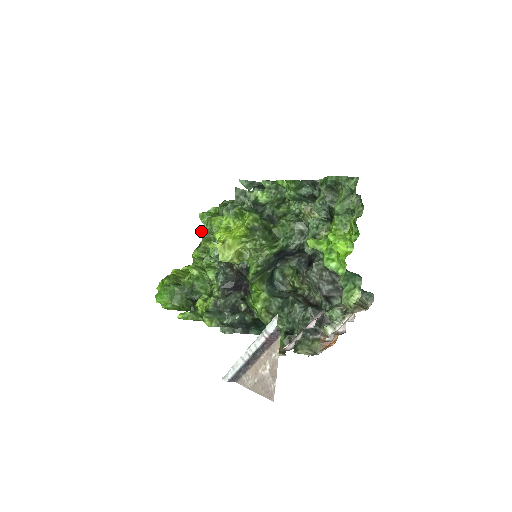
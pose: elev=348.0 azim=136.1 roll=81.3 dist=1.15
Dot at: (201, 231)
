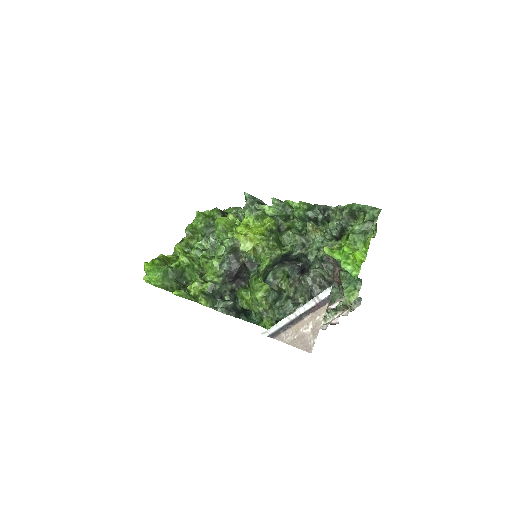
Dot at: (187, 228)
